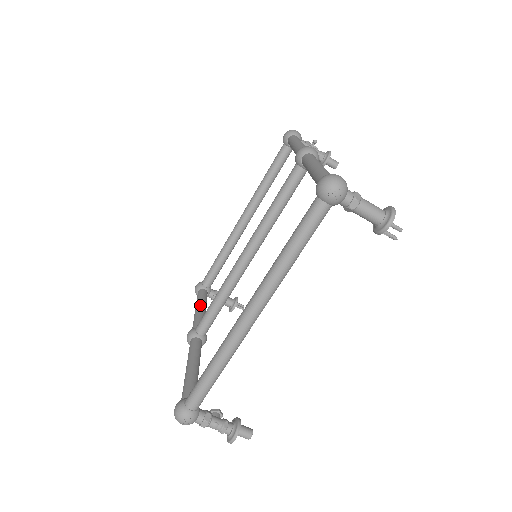
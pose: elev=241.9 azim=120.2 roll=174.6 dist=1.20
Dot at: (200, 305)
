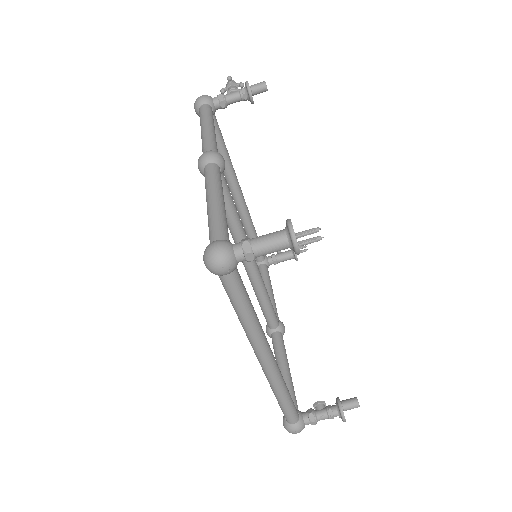
Dot at: occluded
